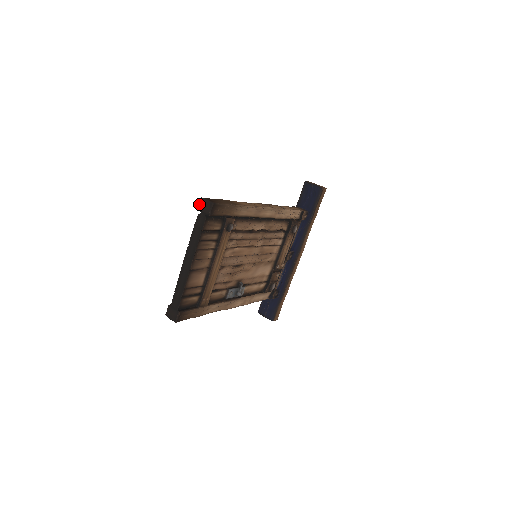
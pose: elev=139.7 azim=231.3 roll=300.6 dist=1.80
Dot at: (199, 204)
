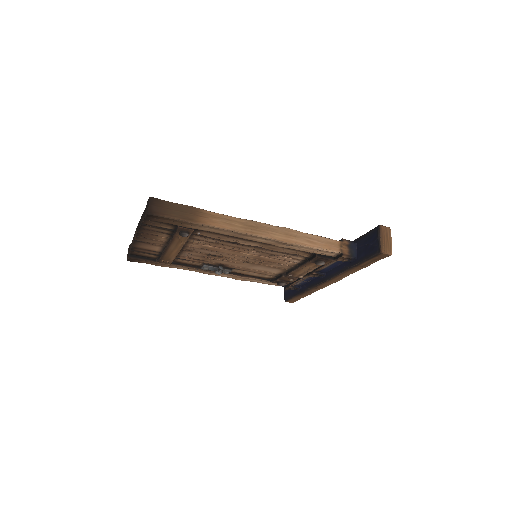
Dot at: (148, 200)
